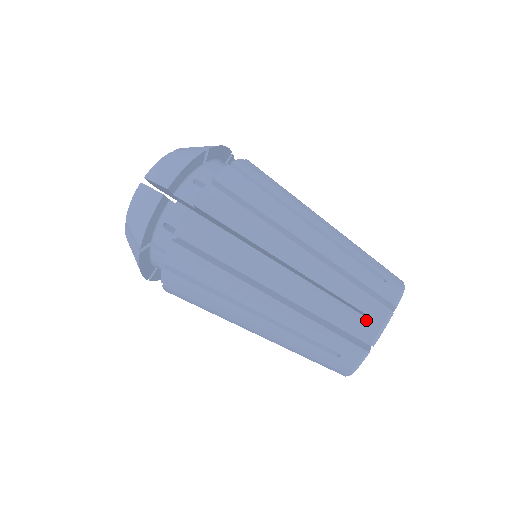
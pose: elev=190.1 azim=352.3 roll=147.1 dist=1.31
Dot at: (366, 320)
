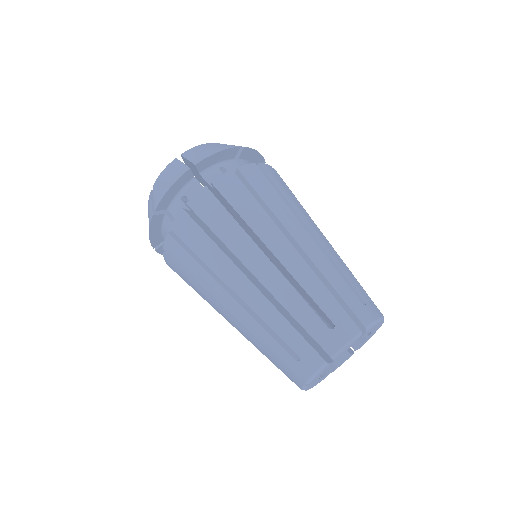
Dot at: (366, 307)
